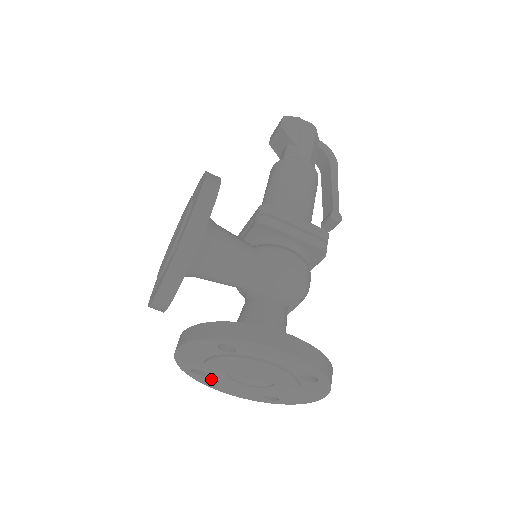
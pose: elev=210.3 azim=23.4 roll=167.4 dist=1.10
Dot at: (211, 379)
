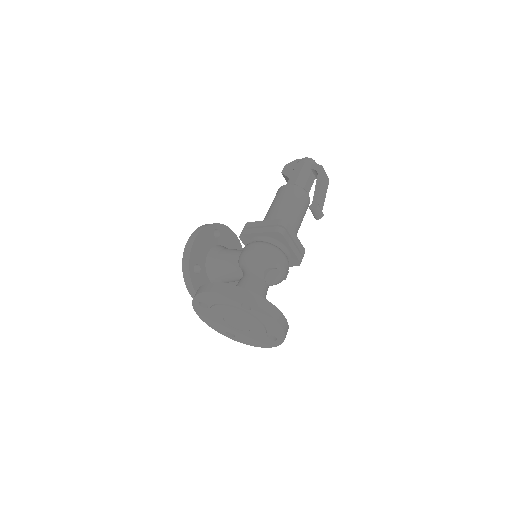
Dot at: (240, 337)
